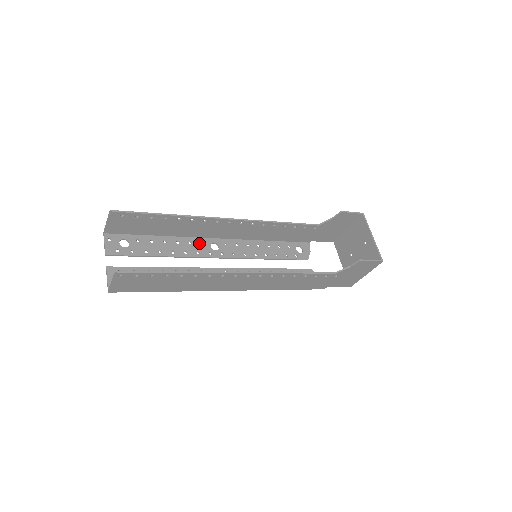
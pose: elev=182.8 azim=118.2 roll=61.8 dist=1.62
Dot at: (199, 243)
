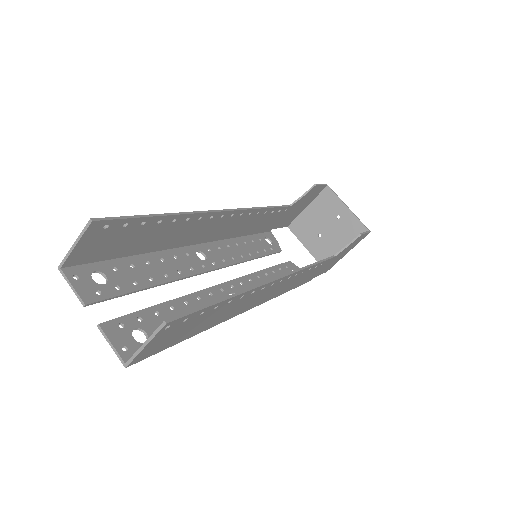
Dot at: (184, 255)
